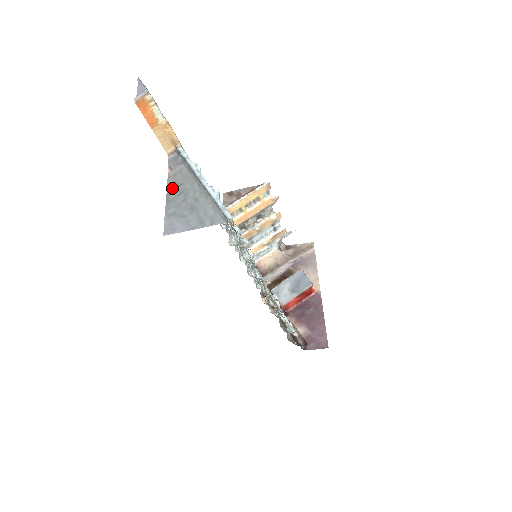
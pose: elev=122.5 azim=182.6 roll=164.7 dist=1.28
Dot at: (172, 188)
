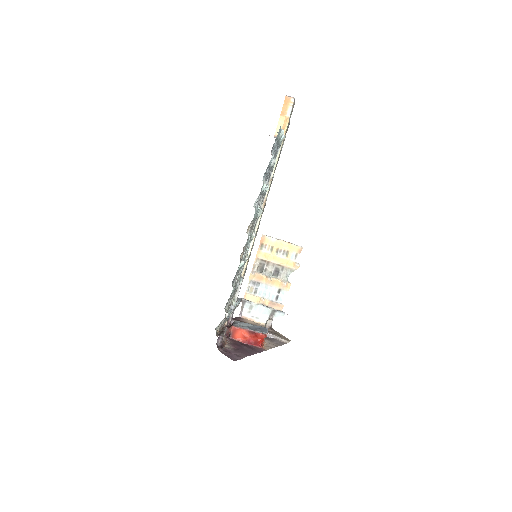
Dot at: occluded
